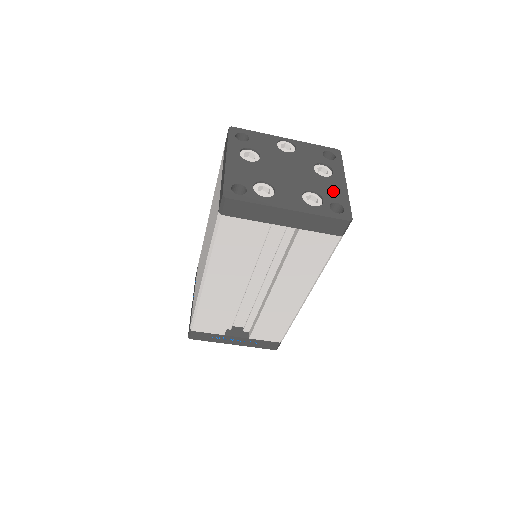
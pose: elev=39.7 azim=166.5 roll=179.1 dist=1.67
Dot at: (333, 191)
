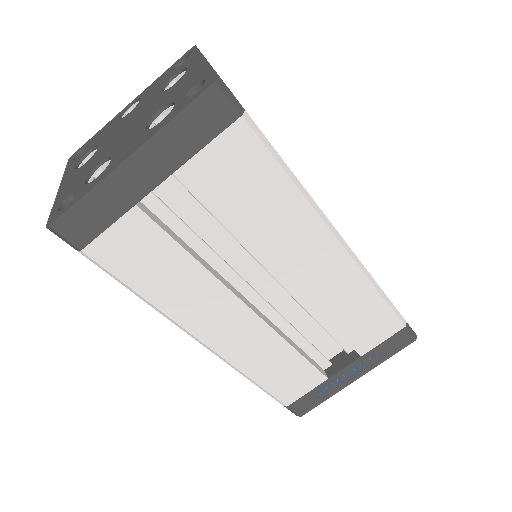
Dot at: (188, 82)
